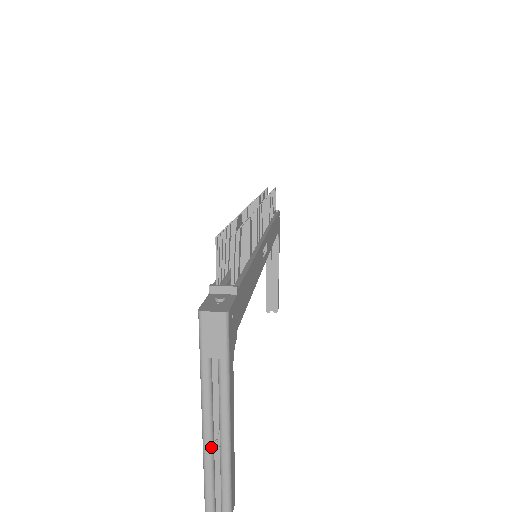
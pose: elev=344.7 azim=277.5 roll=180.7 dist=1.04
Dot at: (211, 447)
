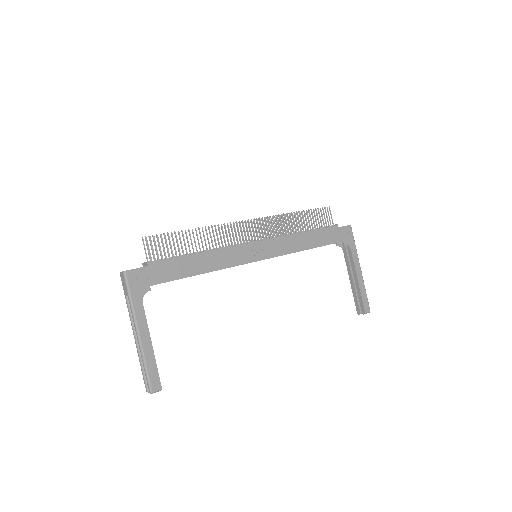
Dot at: (138, 347)
